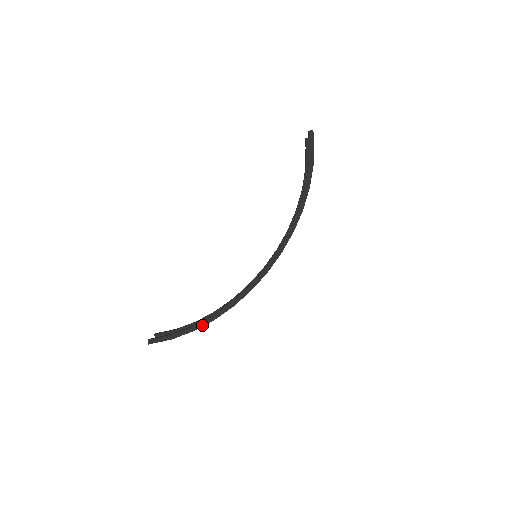
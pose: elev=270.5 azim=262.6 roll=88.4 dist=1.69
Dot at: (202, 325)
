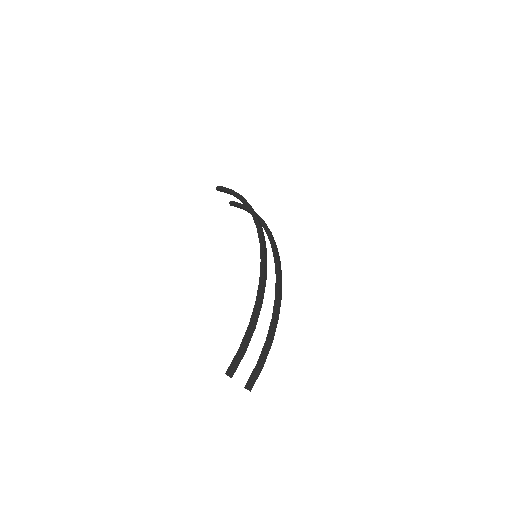
Dot at: (254, 315)
